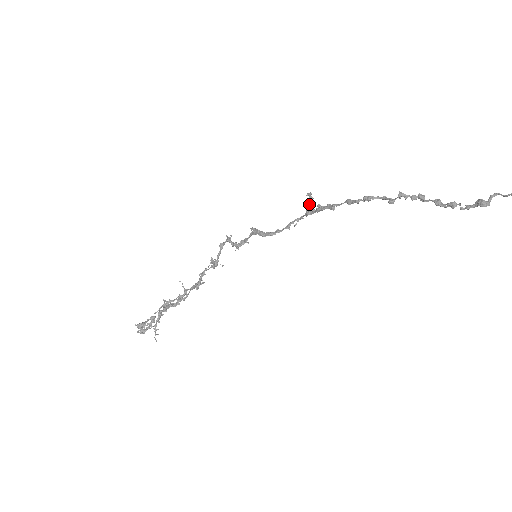
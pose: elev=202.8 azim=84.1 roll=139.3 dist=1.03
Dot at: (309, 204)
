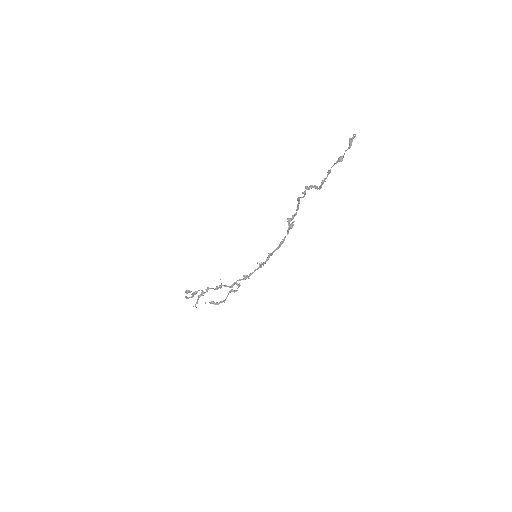
Dot at: (291, 226)
